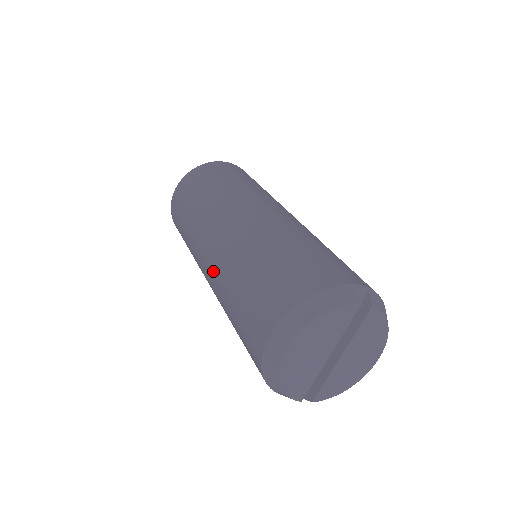
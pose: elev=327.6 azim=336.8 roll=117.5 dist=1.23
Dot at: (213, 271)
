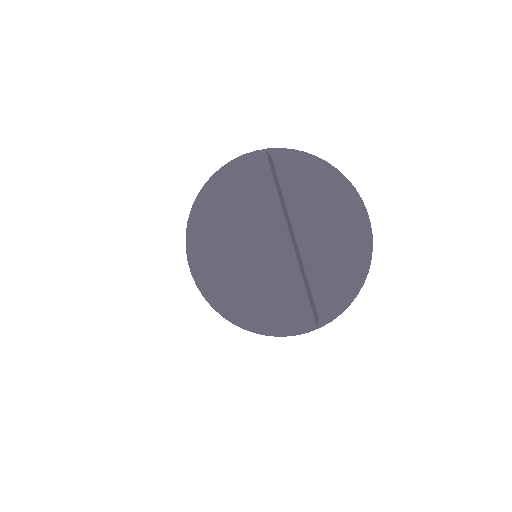
Dot at: occluded
